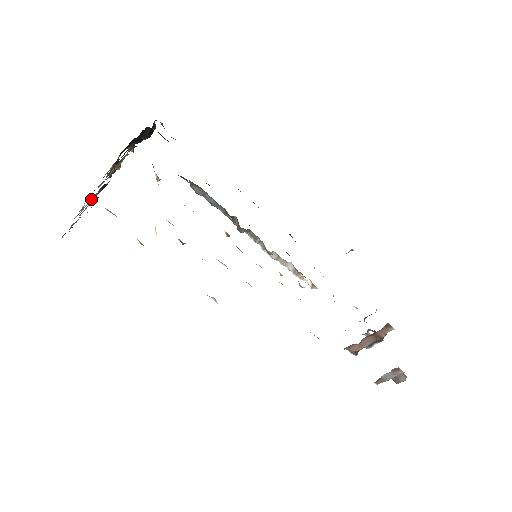
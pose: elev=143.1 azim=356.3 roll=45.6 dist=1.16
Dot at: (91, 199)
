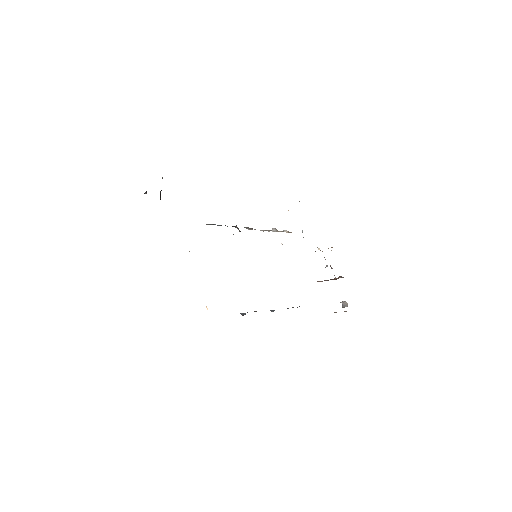
Dot at: occluded
